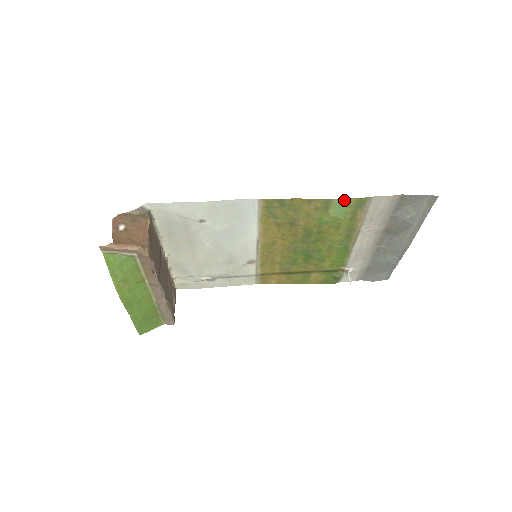
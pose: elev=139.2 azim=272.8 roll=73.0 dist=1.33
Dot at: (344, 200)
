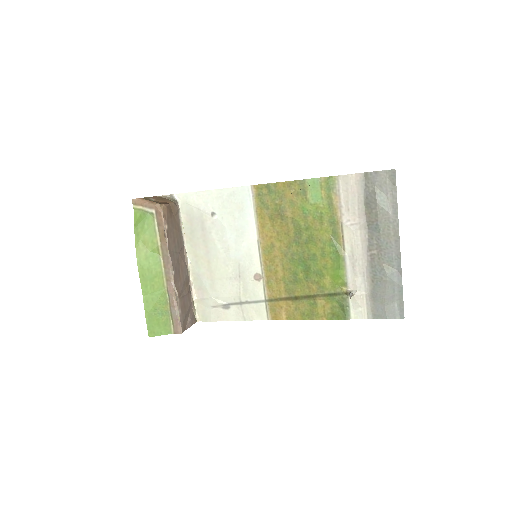
Dot at: (315, 181)
